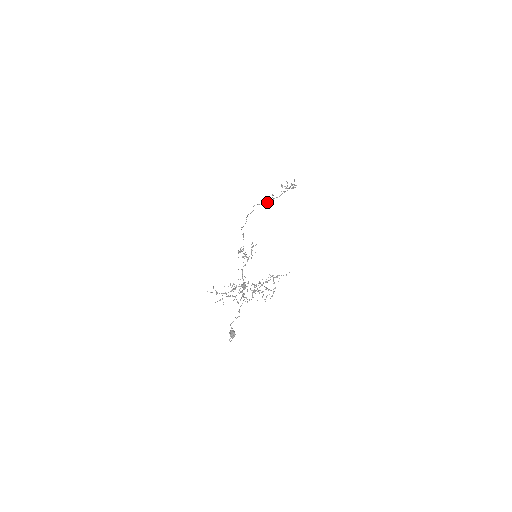
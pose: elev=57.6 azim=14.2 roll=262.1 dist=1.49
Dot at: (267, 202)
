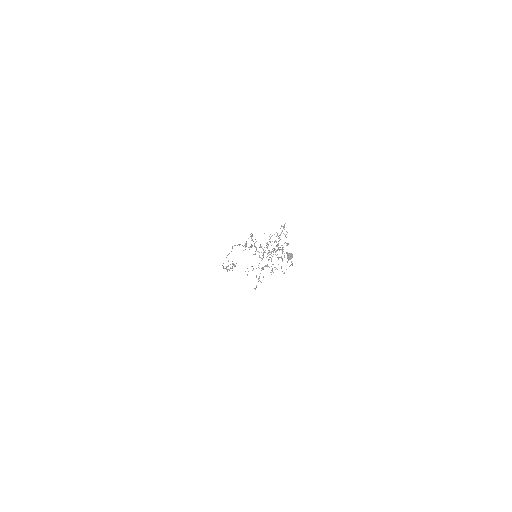
Dot at: occluded
